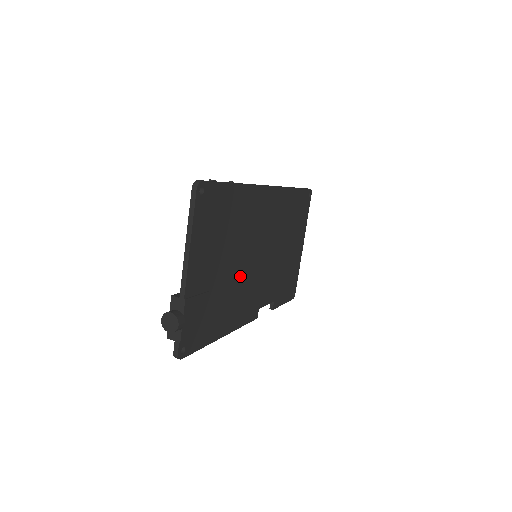
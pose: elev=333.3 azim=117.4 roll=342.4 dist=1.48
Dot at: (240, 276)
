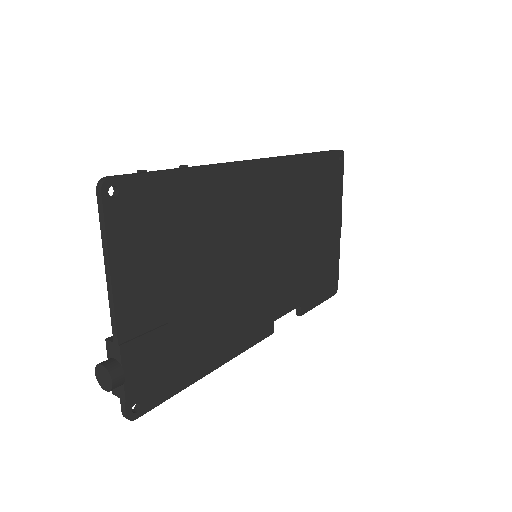
Dot at: (227, 289)
